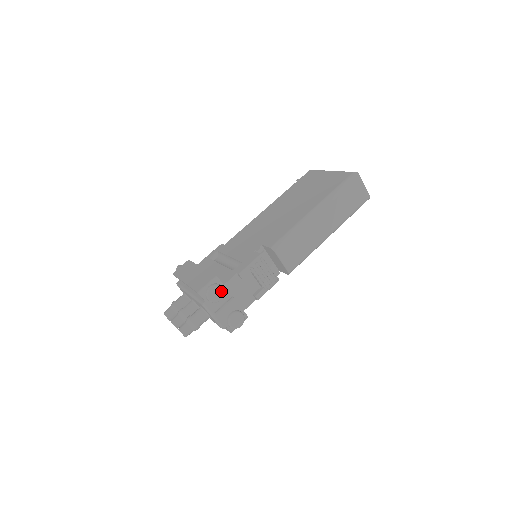
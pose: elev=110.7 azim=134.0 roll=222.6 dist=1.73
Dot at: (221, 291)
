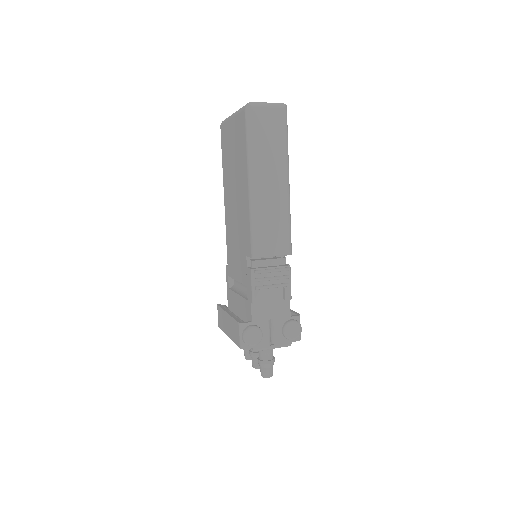
Dot at: (255, 330)
